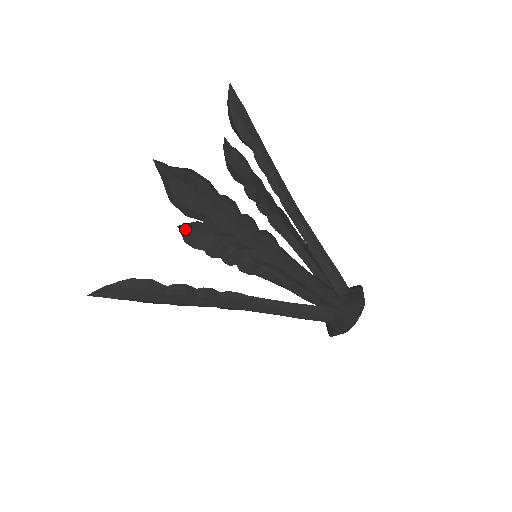
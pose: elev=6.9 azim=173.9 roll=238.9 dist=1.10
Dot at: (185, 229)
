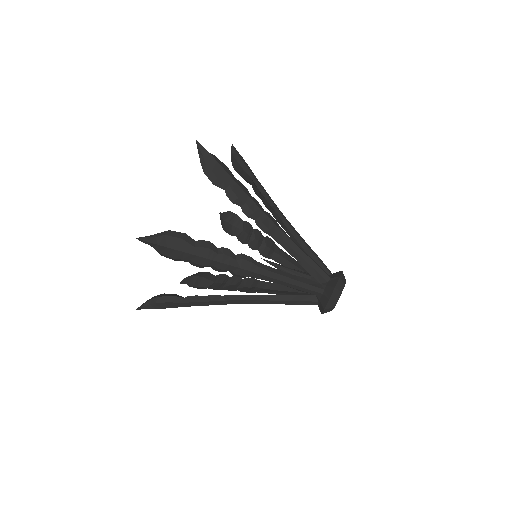
Dot at: (222, 219)
